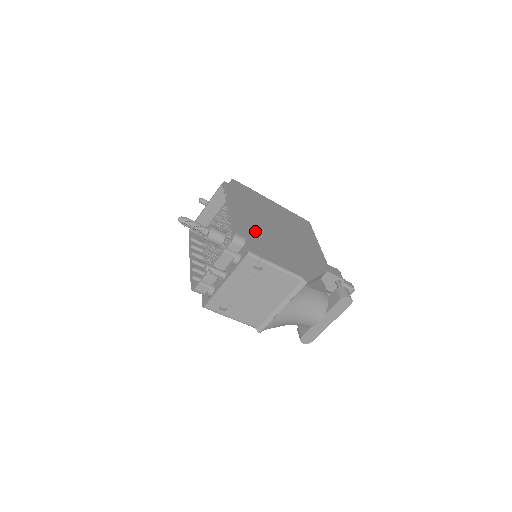
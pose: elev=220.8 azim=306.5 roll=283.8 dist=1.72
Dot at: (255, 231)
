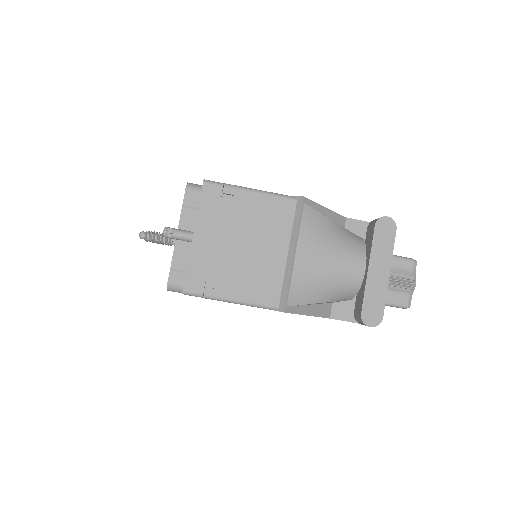
Dot at: occluded
